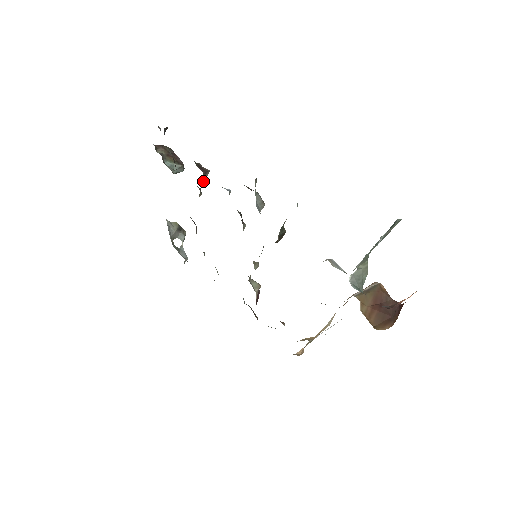
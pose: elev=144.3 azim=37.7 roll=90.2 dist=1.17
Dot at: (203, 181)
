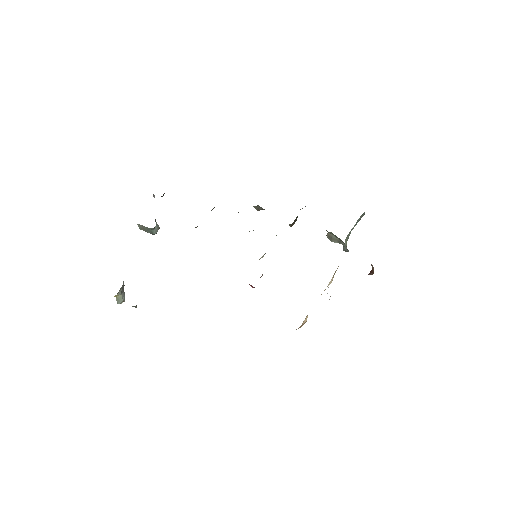
Dot at: occluded
